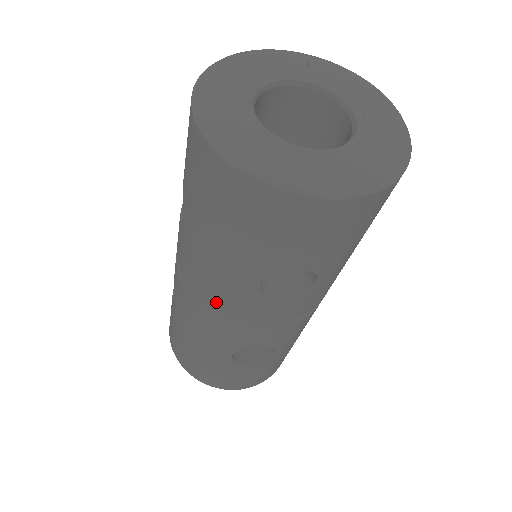
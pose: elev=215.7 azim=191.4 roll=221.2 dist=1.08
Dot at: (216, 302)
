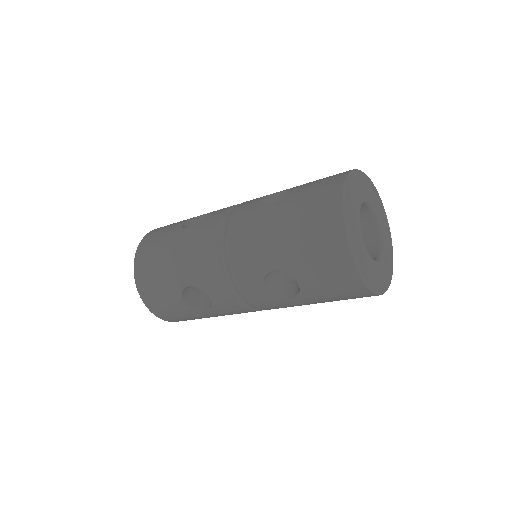
Dot at: (234, 254)
